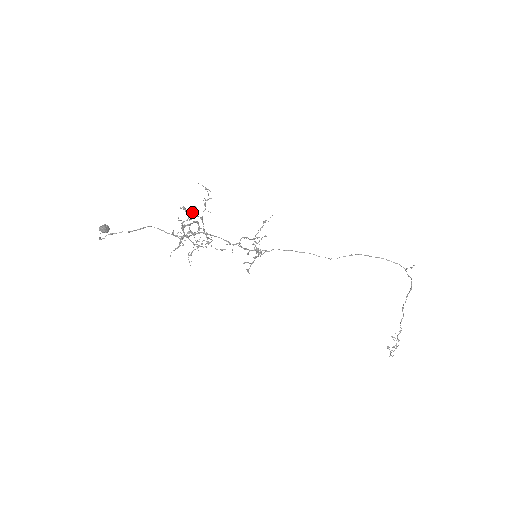
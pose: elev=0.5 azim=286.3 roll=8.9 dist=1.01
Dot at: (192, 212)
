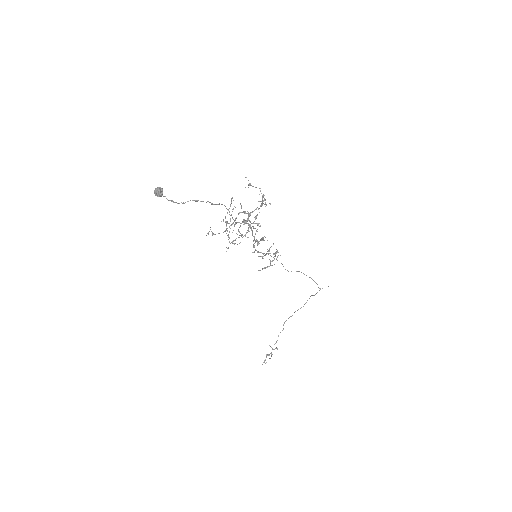
Dot at: occluded
